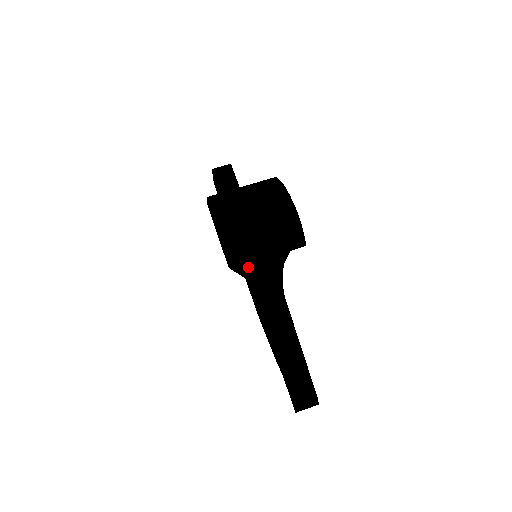
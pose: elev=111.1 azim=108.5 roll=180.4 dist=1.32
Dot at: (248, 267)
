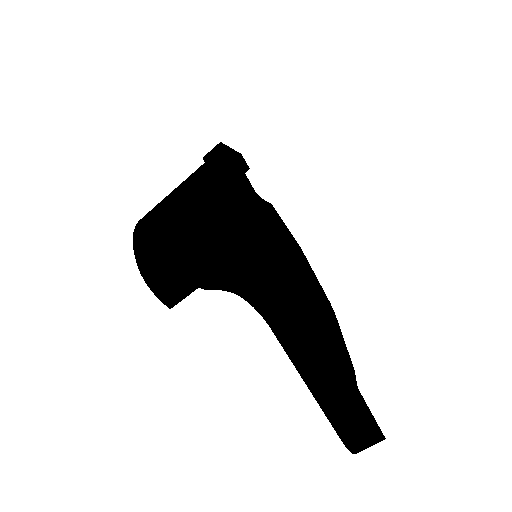
Dot at: (235, 280)
